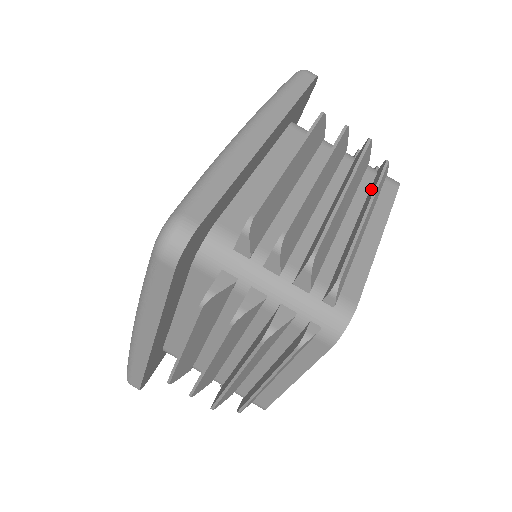
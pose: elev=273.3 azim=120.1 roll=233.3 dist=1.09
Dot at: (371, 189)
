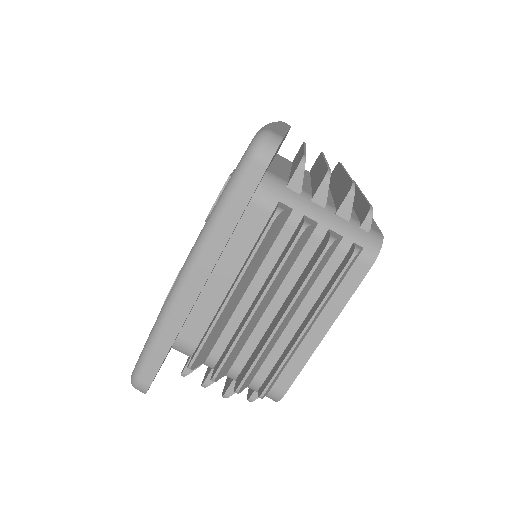
Dot at: (328, 286)
